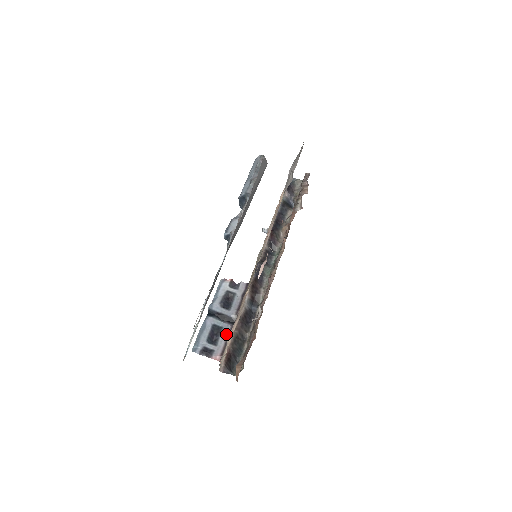
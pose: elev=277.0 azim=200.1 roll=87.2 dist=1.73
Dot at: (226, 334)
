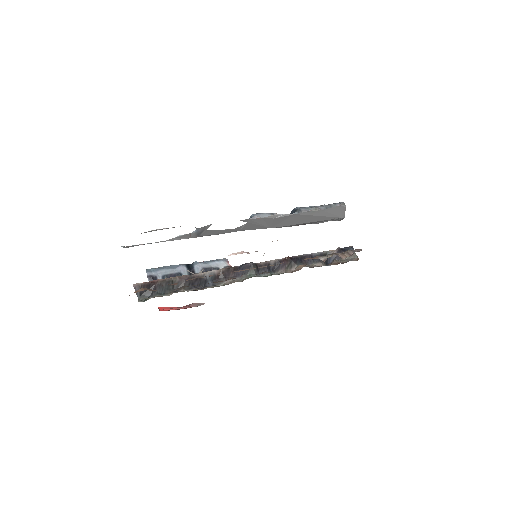
Dot at: occluded
